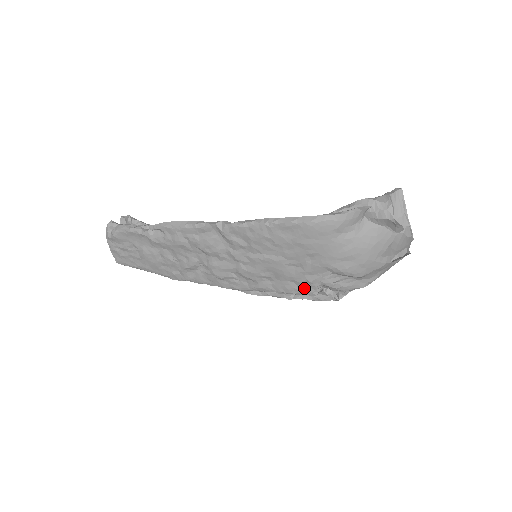
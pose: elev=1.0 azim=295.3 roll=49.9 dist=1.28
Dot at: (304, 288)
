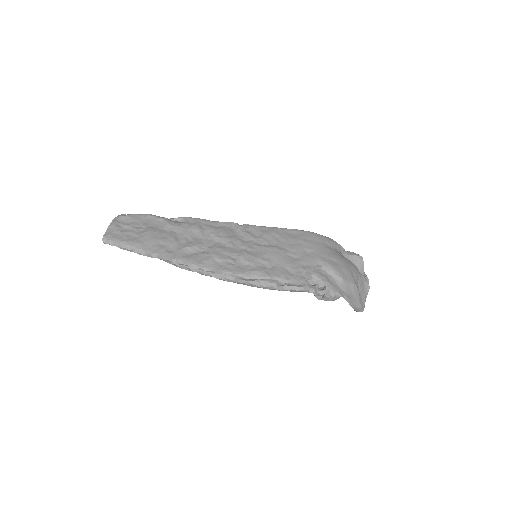
Dot at: (297, 275)
